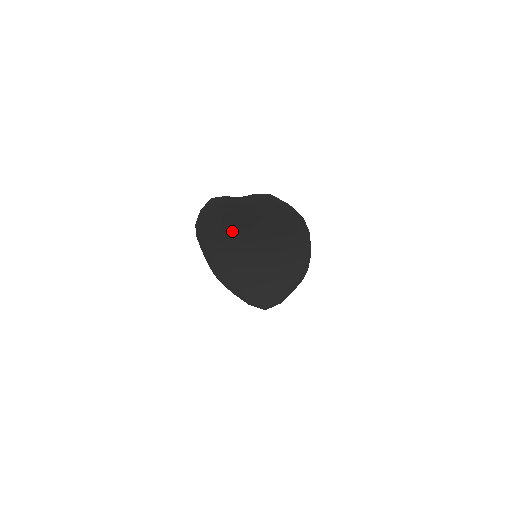
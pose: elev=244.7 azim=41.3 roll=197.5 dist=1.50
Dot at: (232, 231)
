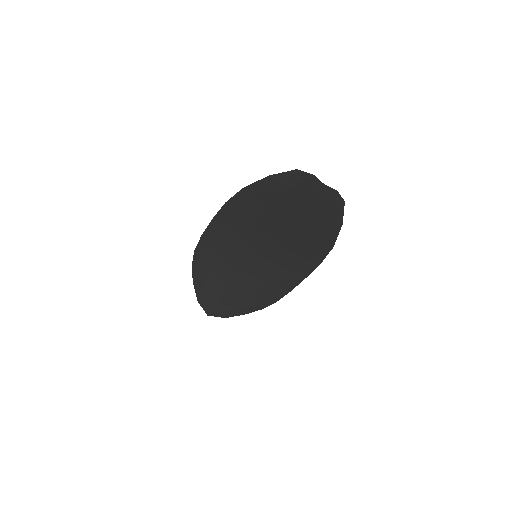
Dot at: (269, 216)
